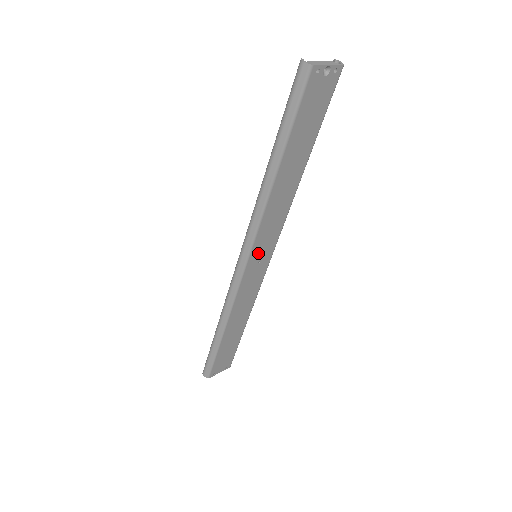
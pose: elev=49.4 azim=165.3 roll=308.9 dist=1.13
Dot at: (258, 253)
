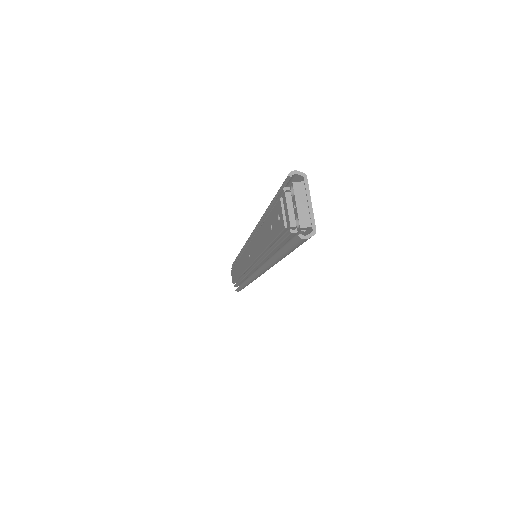
Dot at: occluded
